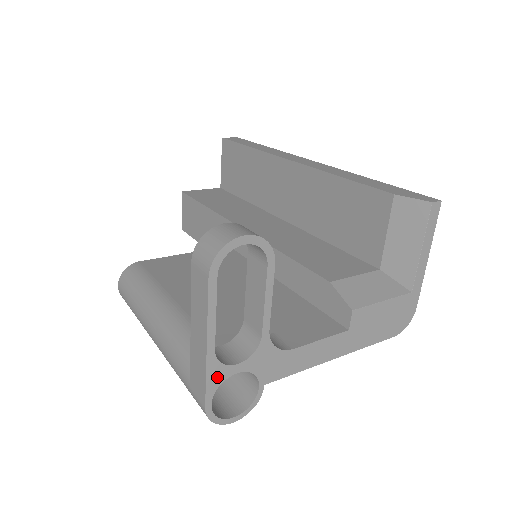
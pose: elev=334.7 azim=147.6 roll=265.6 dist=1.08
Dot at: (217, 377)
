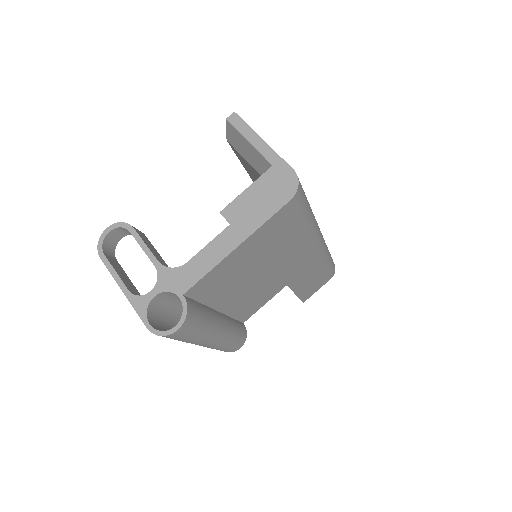
Dot at: (142, 305)
